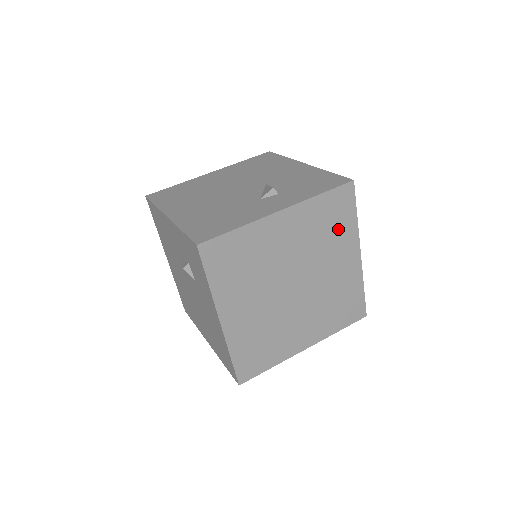
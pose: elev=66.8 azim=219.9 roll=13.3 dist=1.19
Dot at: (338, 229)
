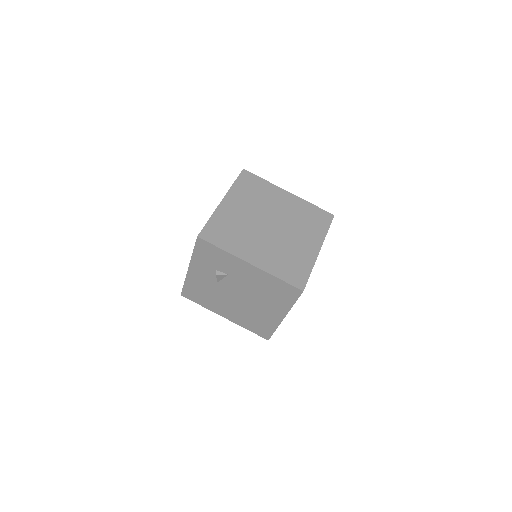
Dot at: (261, 190)
